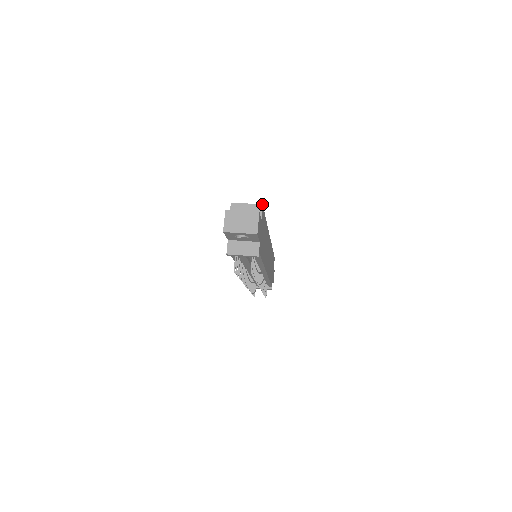
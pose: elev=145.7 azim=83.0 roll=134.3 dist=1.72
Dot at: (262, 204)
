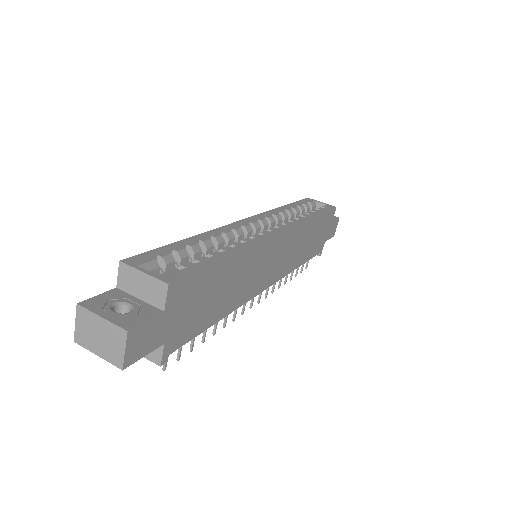
Dot at: (167, 283)
